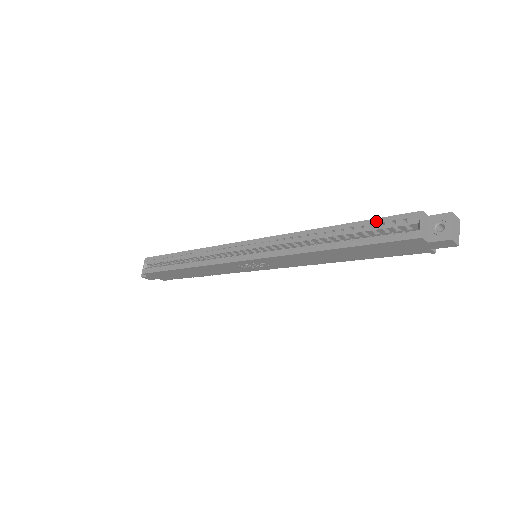
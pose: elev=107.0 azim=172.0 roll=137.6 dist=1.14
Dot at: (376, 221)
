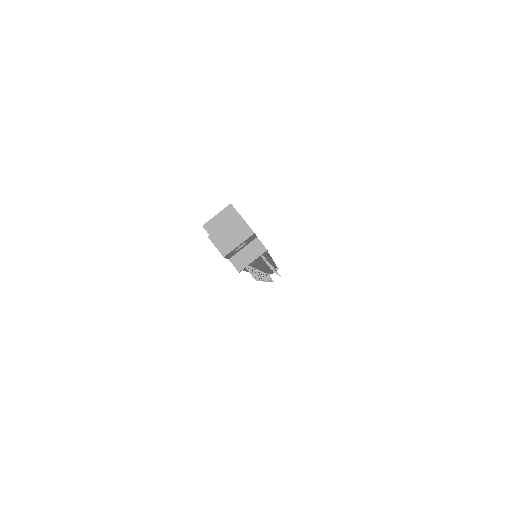
Dot at: occluded
